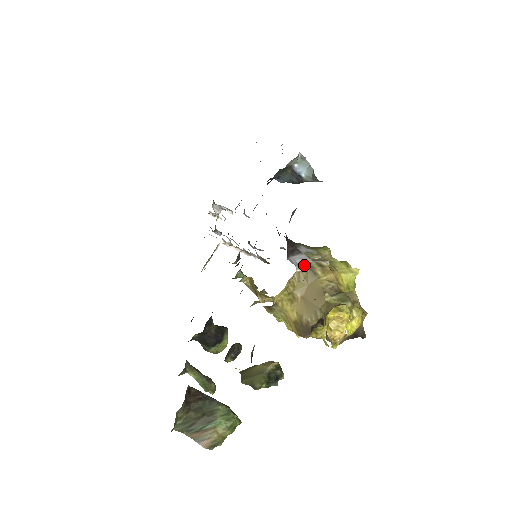
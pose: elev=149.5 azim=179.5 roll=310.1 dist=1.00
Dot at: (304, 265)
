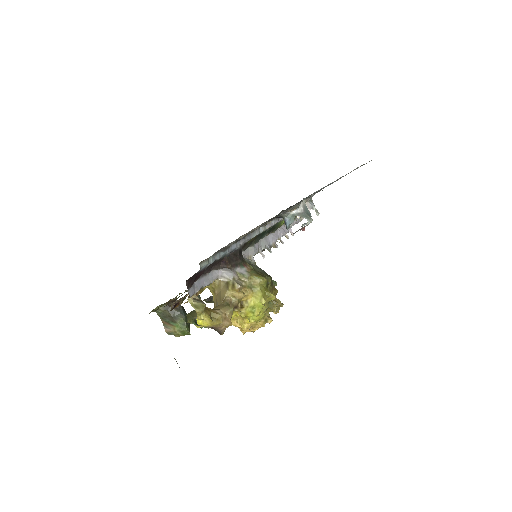
Dot at: (225, 279)
